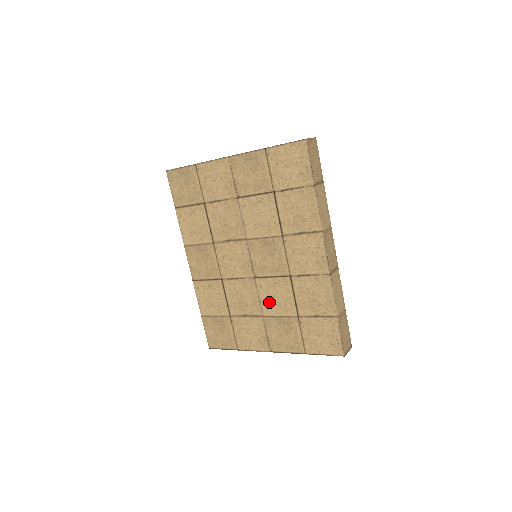
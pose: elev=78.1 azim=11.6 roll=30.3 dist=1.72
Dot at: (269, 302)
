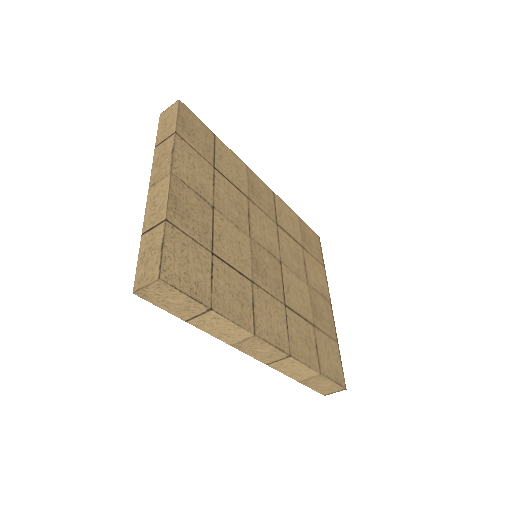
Dot at: occluded
